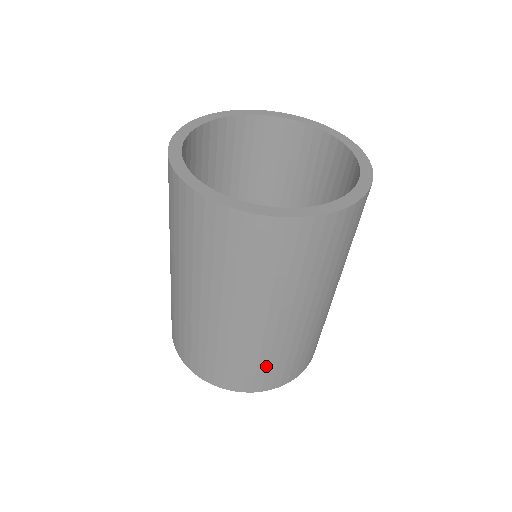
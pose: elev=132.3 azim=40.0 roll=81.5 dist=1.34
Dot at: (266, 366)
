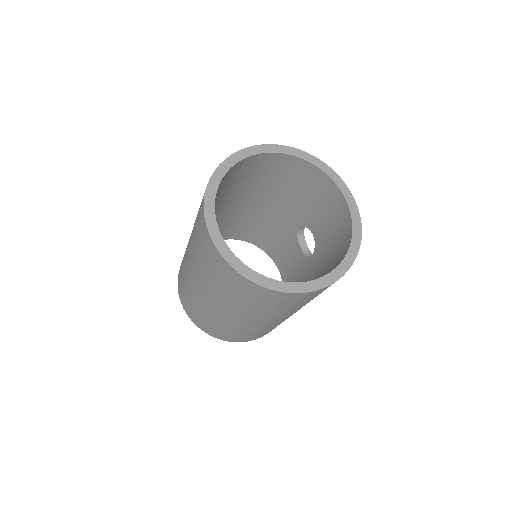
Dot at: (235, 334)
